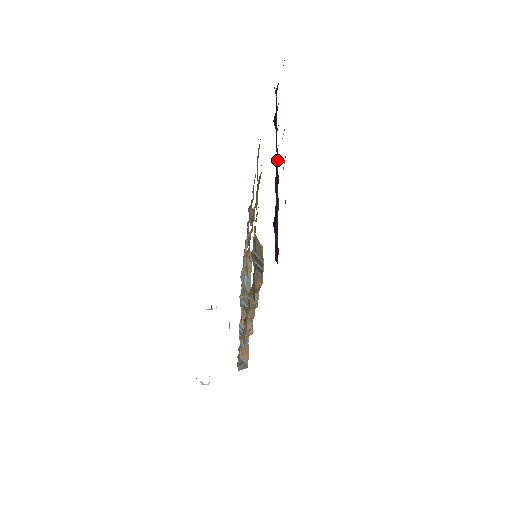
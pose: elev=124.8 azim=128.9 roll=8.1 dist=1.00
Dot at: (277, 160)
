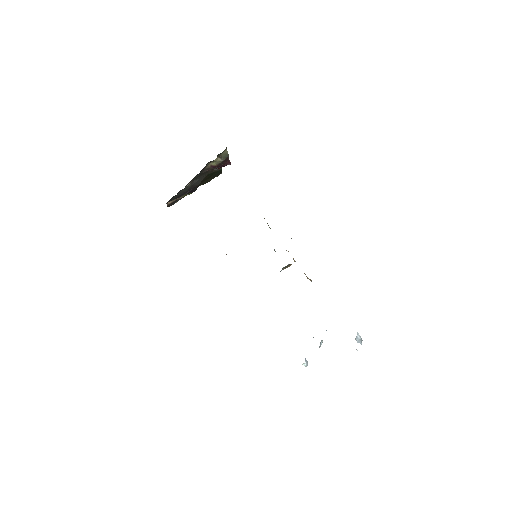
Dot at: occluded
